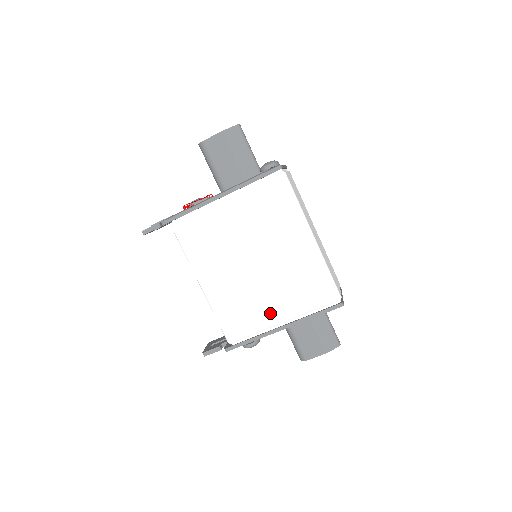
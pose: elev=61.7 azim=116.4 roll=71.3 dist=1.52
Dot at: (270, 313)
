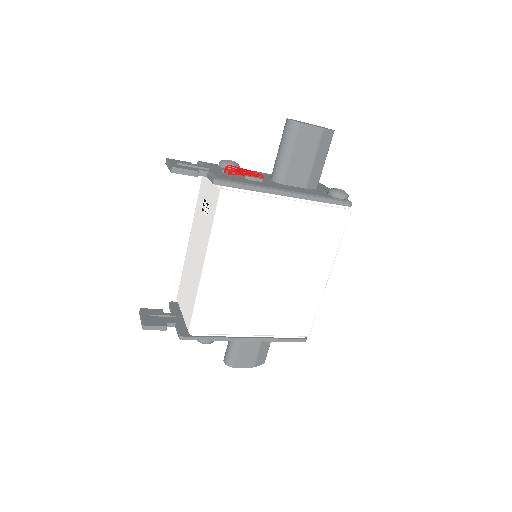
Dot at: (249, 323)
